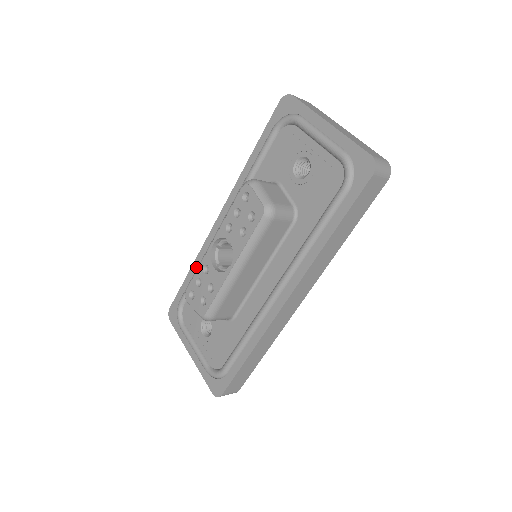
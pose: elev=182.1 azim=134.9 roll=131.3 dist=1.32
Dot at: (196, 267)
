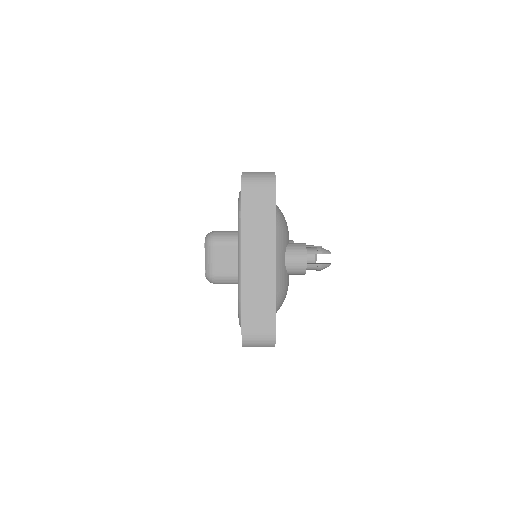
Dot at: occluded
